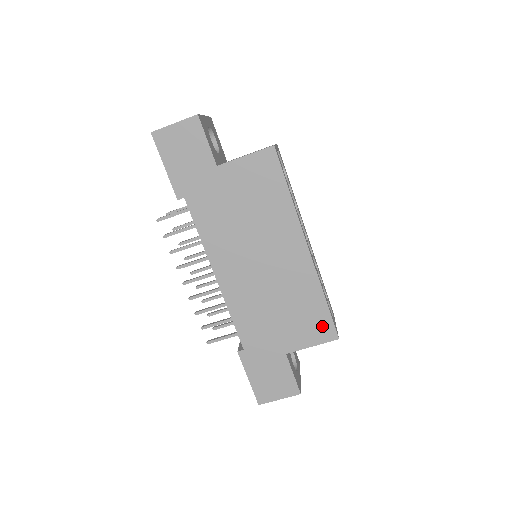
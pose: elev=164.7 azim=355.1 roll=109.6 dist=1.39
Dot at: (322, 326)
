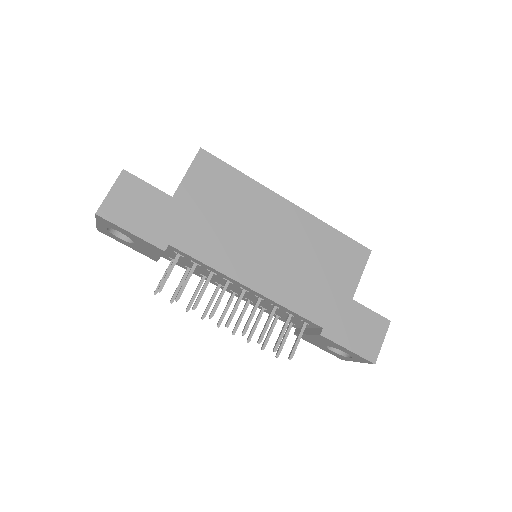
Dot at: (353, 252)
